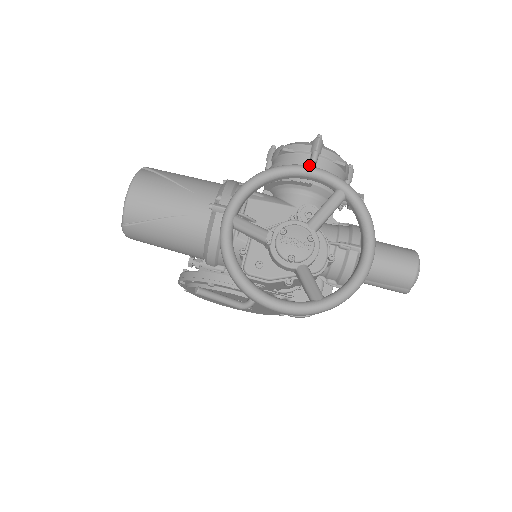
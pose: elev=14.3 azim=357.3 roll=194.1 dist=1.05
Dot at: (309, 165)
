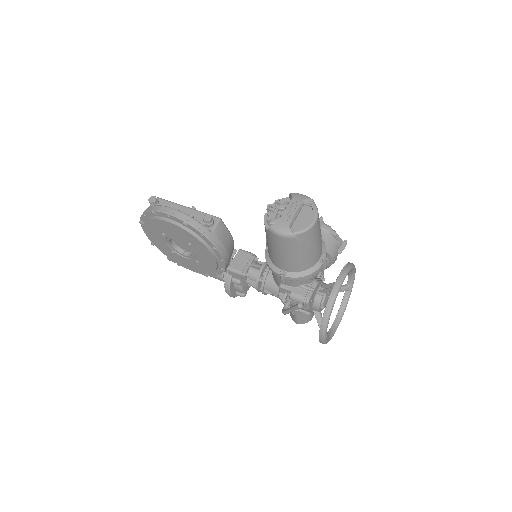
Dot at: occluded
